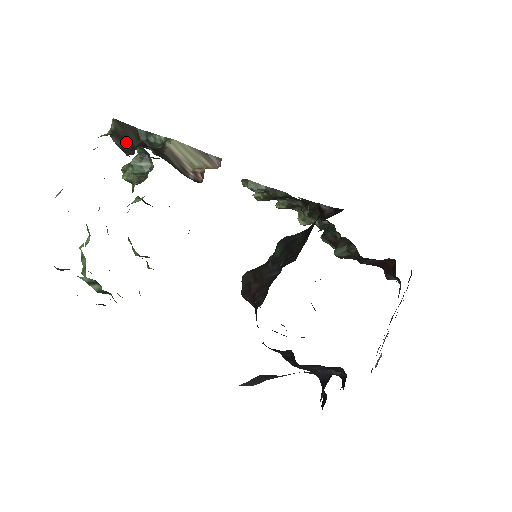
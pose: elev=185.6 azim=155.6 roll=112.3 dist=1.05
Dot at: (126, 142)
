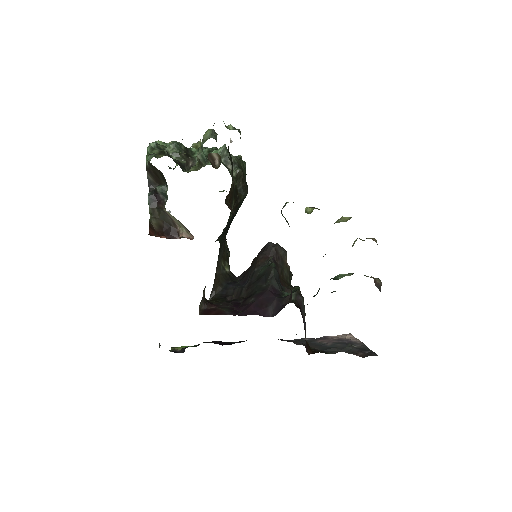
Dot at: (155, 177)
